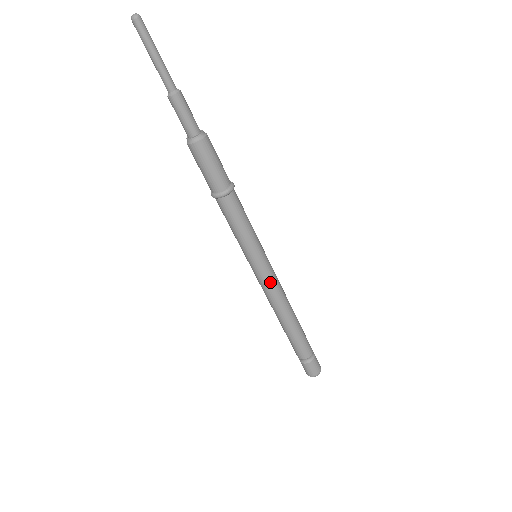
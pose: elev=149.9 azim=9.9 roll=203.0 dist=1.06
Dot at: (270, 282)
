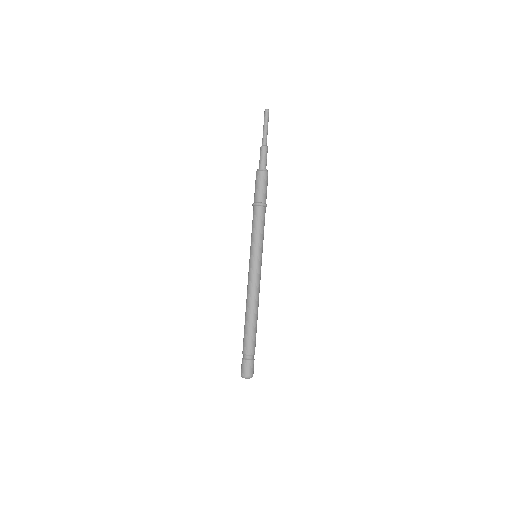
Dot at: (256, 275)
